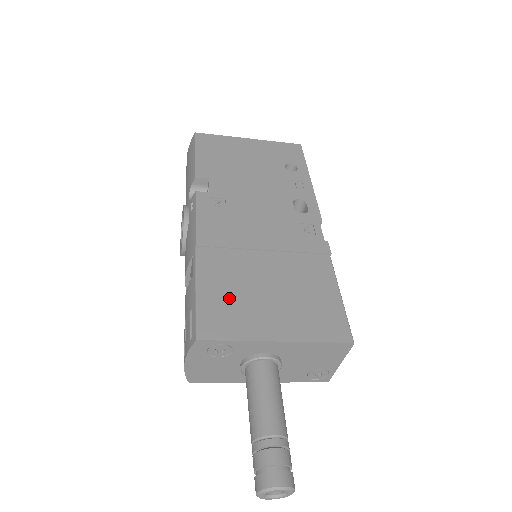
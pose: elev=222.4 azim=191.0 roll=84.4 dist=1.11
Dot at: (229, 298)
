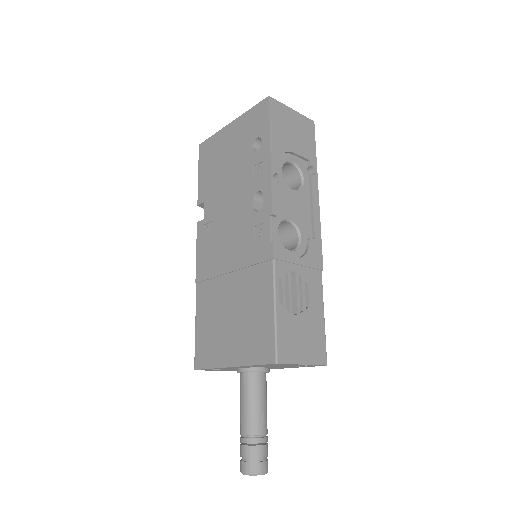
Dot at: (209, 330)
